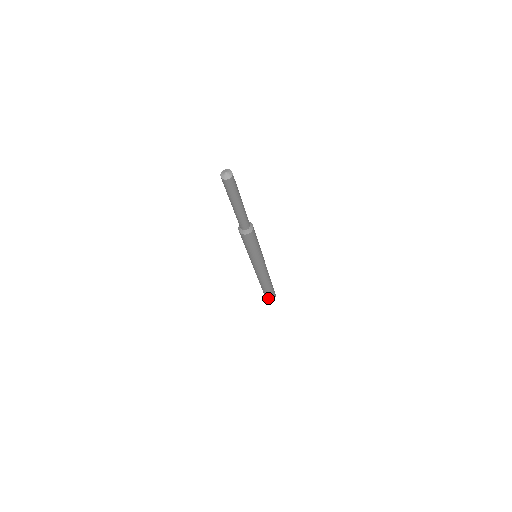
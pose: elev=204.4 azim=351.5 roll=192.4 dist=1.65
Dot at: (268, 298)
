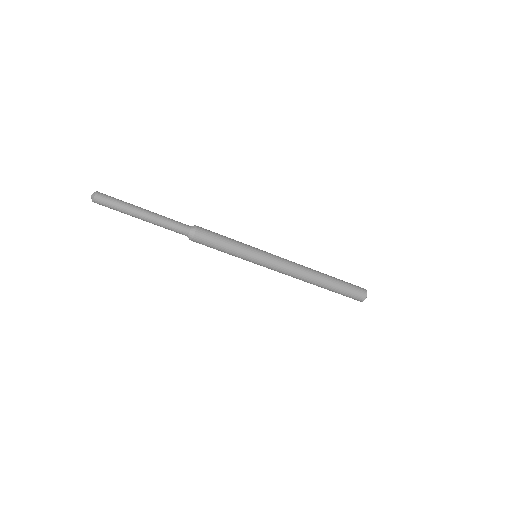
Dot at: (356, 298)
